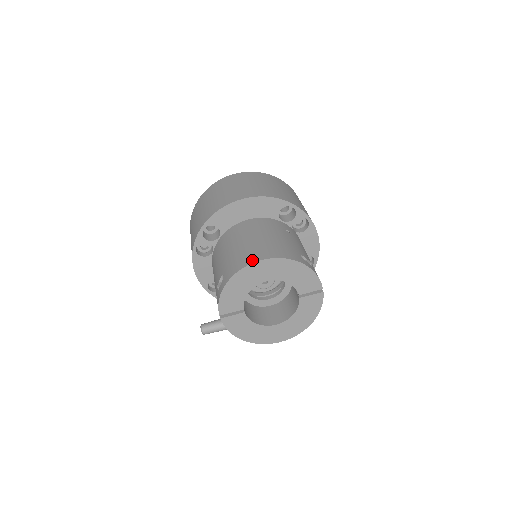
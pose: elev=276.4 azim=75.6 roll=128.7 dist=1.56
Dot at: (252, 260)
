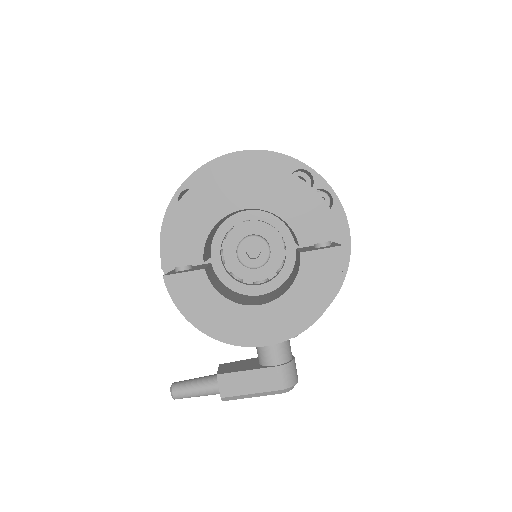
Dot at: (222, 170)
